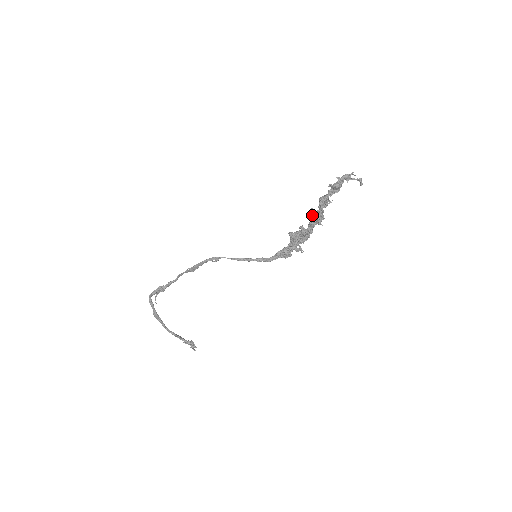
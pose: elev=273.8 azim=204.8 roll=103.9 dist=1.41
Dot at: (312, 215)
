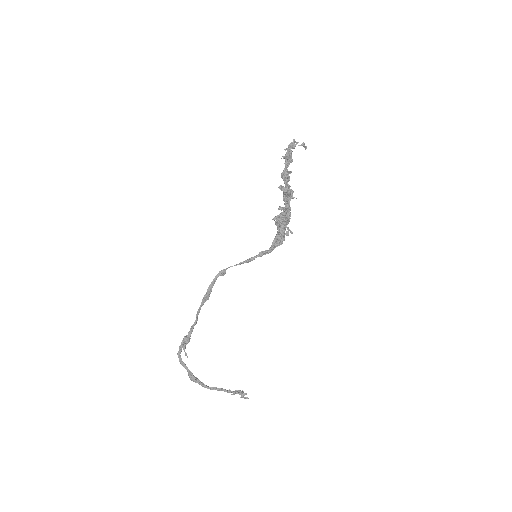
Dot at: (283, 191)
